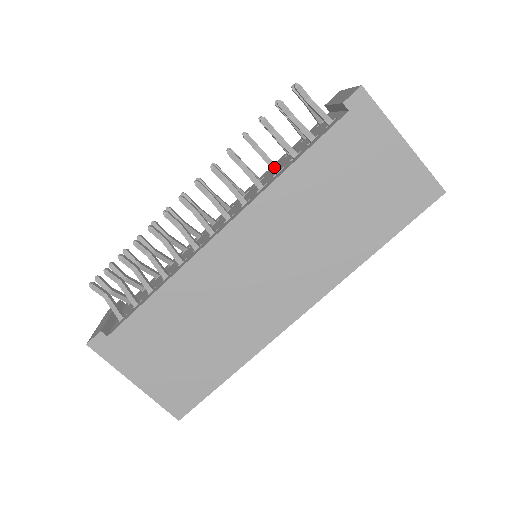
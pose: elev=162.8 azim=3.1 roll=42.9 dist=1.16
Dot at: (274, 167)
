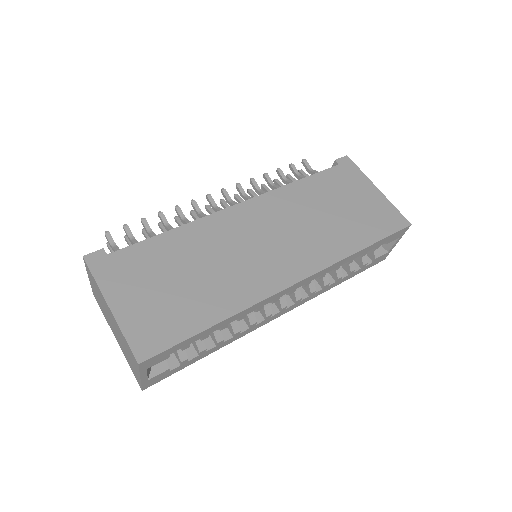
Dot at: occluded
